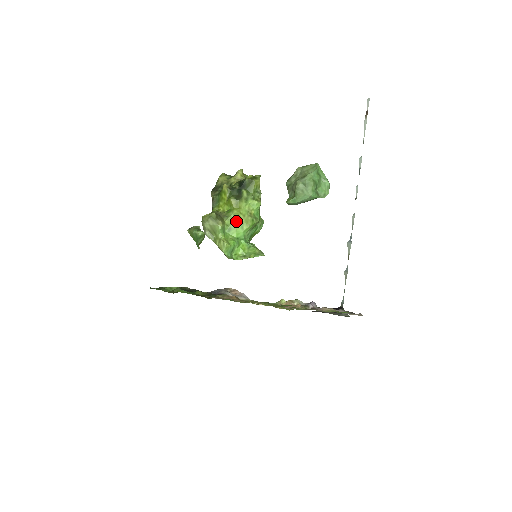
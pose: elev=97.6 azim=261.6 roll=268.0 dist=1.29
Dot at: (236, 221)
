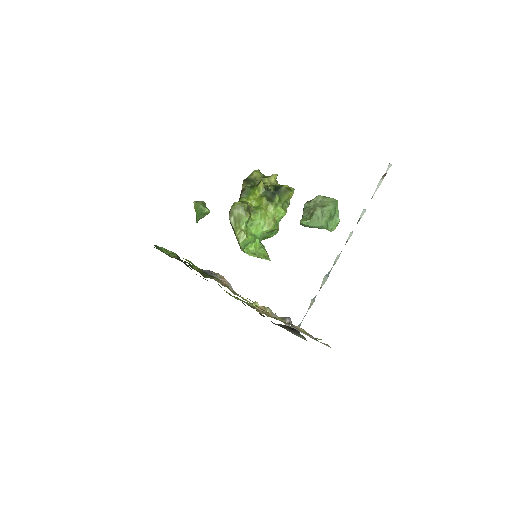
Dot at: (260, 220)
